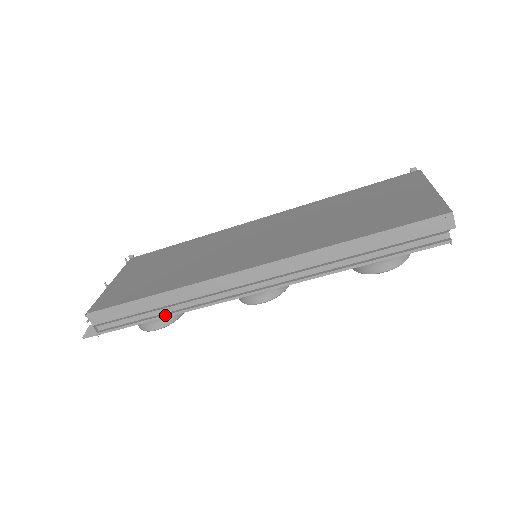
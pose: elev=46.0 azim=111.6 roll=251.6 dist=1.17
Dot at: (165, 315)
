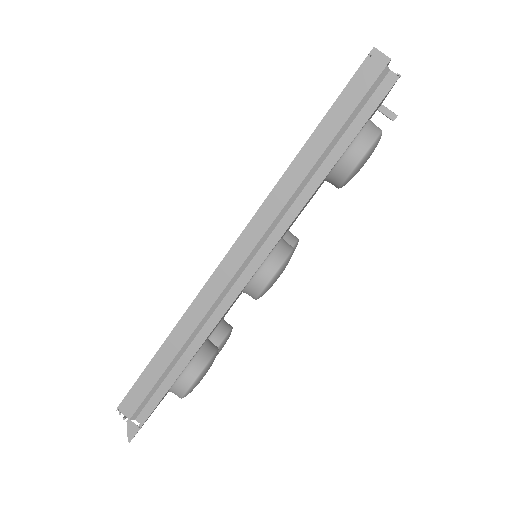
Dot at: (188, 359)
